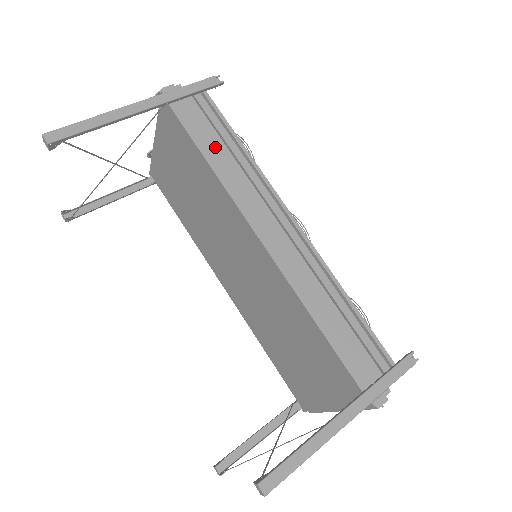
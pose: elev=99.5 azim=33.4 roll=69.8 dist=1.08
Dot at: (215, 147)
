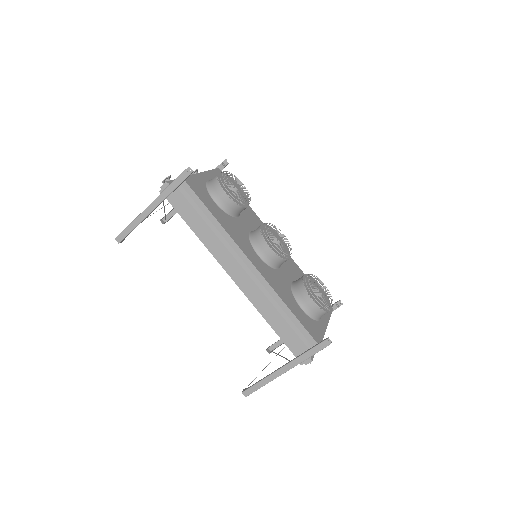
Dot at: (197, 222)
